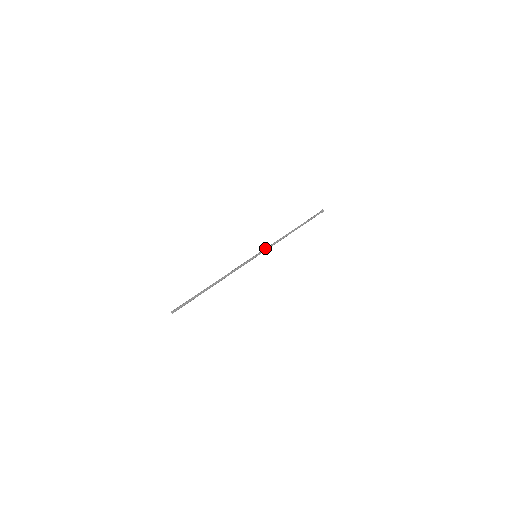
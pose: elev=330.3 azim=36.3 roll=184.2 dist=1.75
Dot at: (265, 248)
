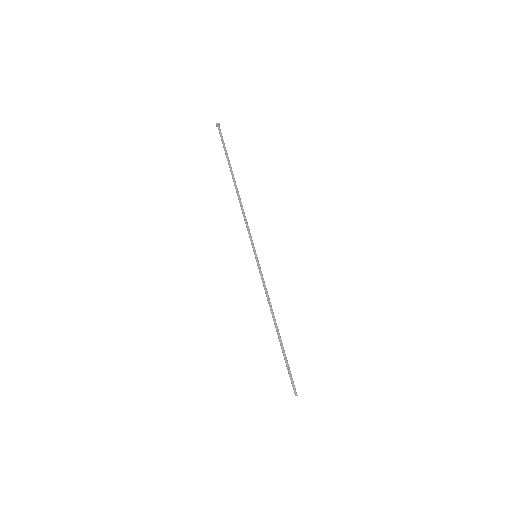
Dot at: (251, 237)
